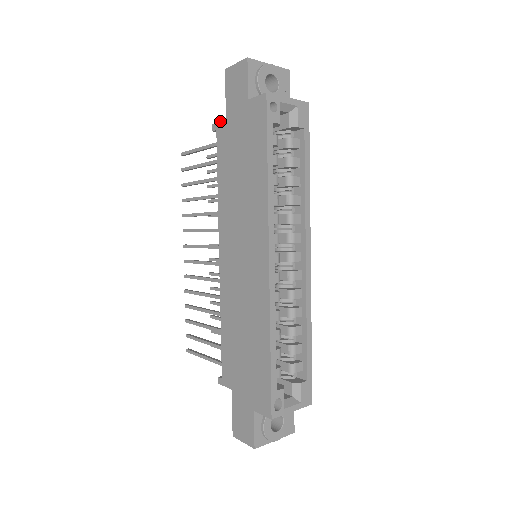
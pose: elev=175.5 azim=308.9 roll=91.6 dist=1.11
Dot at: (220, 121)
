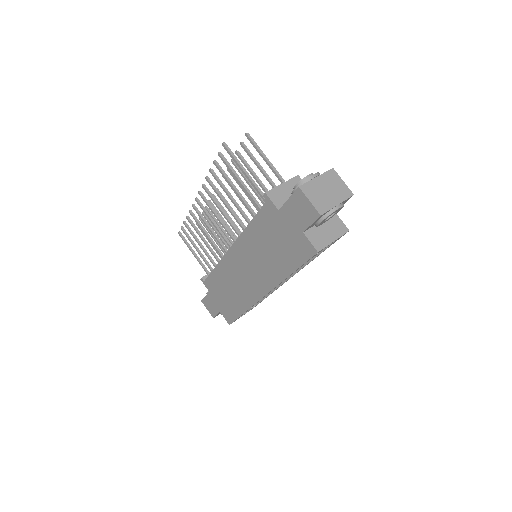
Dot at: (273, 203)
